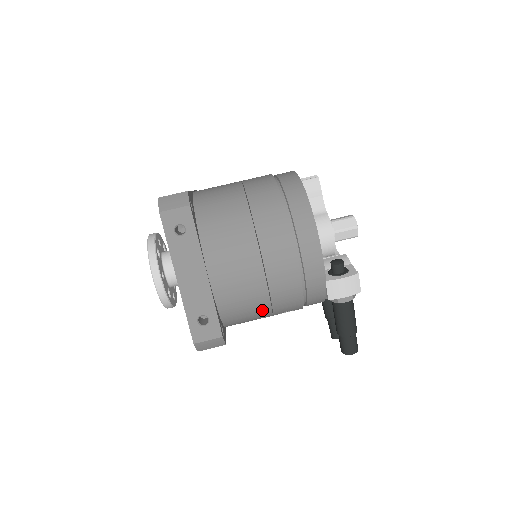
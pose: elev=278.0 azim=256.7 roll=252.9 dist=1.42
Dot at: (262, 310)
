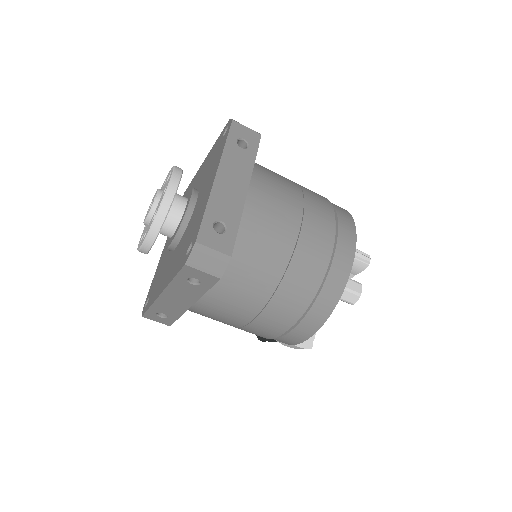
Dot at: occluded
